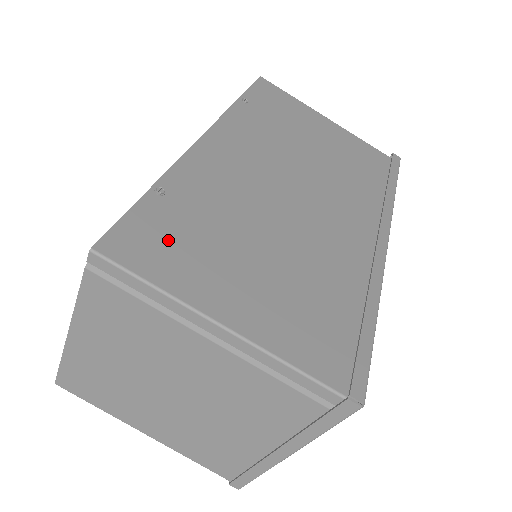
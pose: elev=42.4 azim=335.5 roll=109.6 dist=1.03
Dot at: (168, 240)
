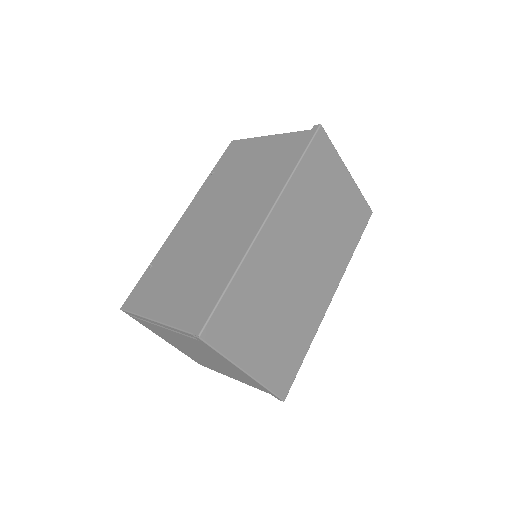
Dot at: (147, 290)
